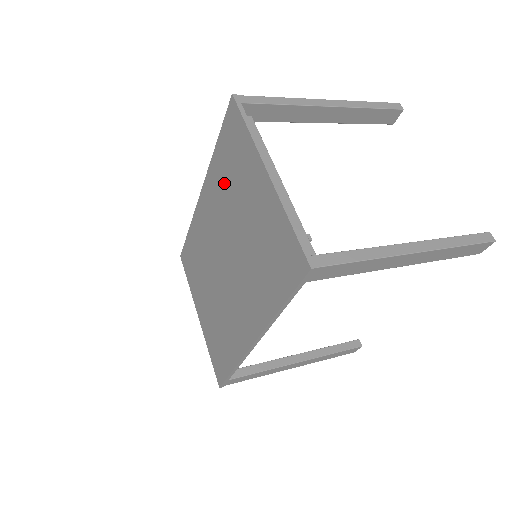
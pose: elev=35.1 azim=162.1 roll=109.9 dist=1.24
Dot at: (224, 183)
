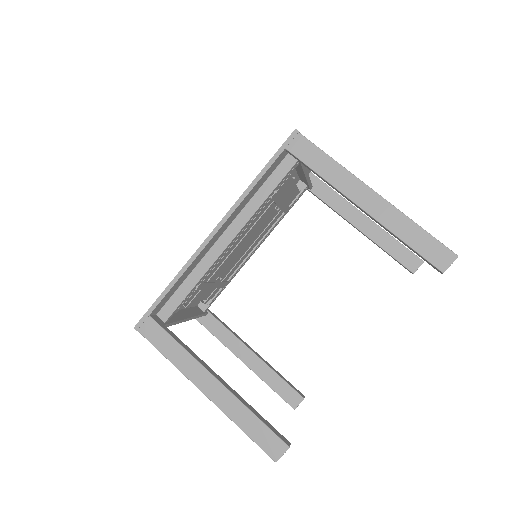
Dot at: occluded
